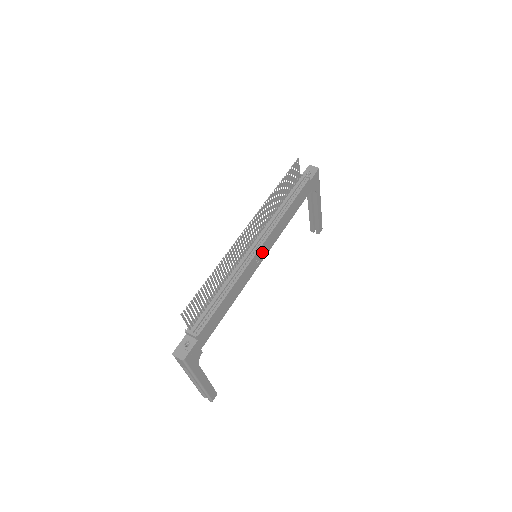
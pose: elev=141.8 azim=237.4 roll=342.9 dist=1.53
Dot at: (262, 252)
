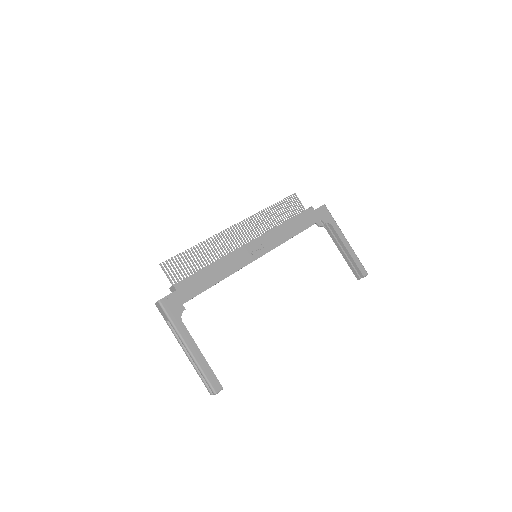
Dot at: (257, 248)
